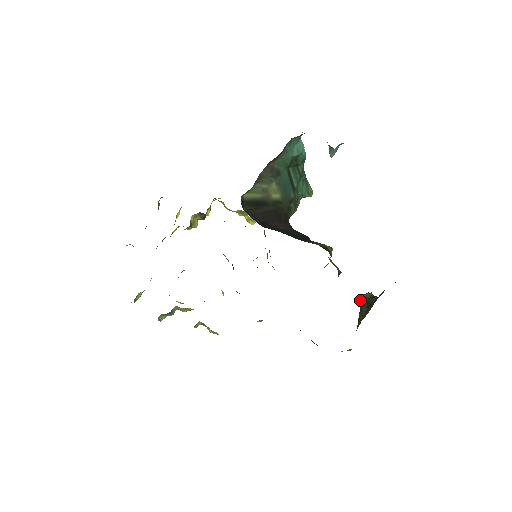
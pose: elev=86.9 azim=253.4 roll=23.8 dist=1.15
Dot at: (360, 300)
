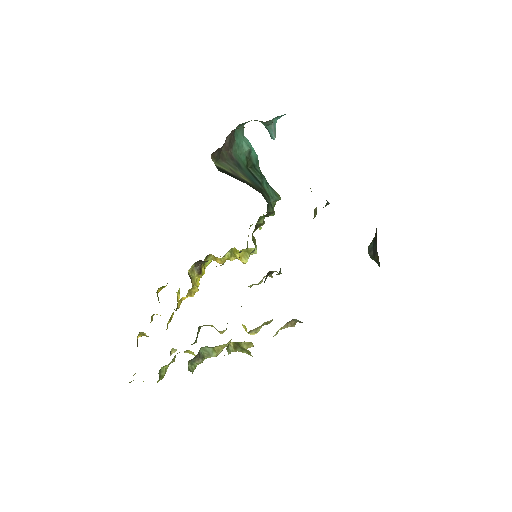
Dot at: (368, 250)
